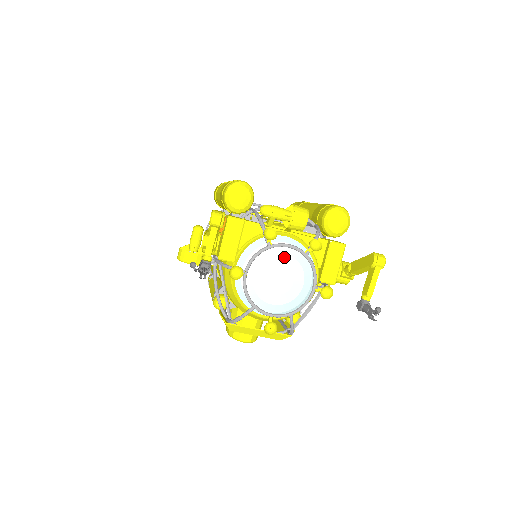
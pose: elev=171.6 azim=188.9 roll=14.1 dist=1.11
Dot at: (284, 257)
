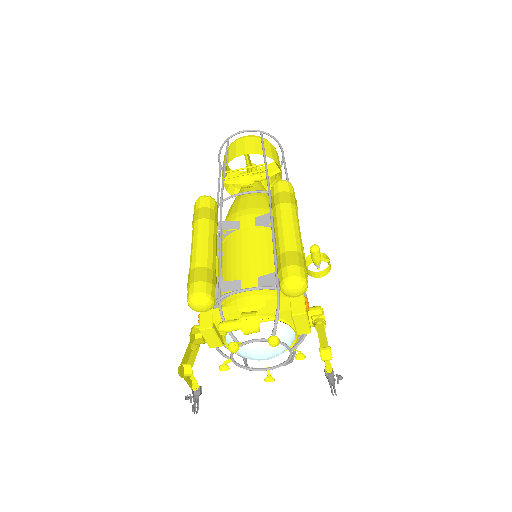
Dot at: occluded
